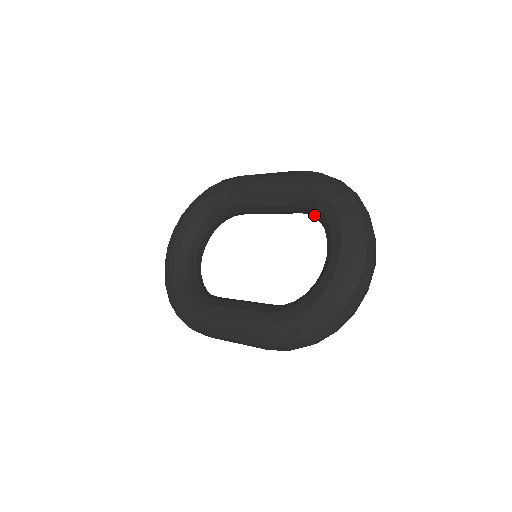
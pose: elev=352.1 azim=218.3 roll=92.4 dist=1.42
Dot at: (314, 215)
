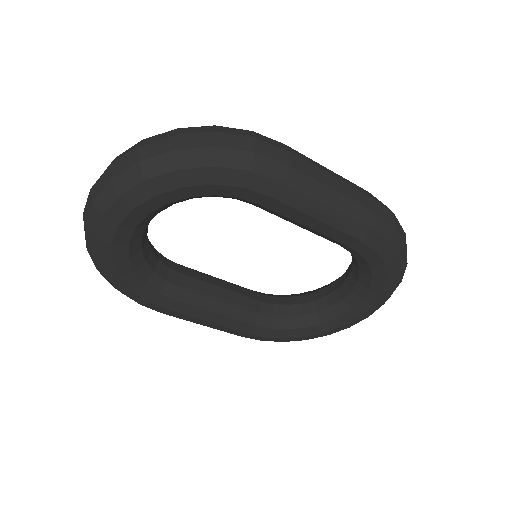
Dot at: (356, 262)
